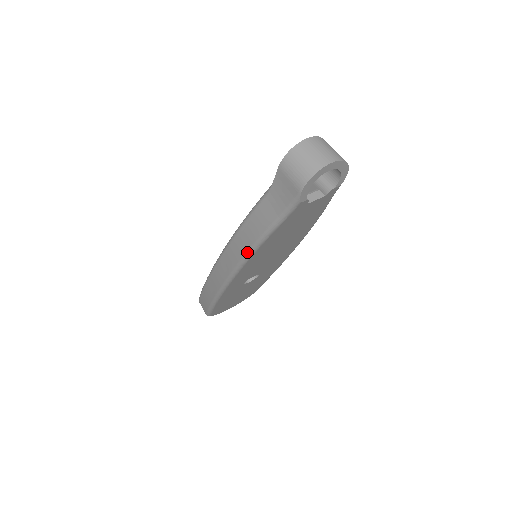
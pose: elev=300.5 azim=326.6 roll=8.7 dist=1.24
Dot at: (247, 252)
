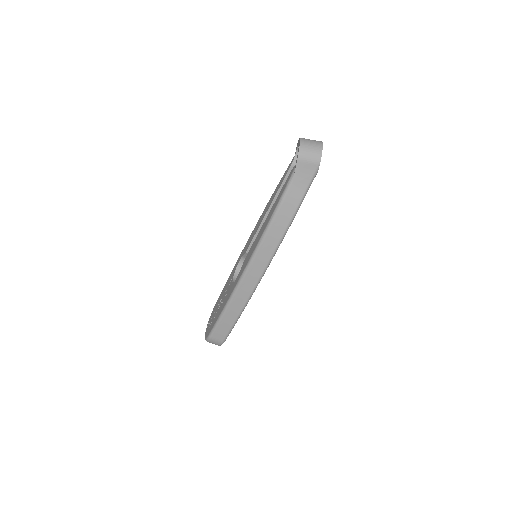
Dot at: (283, 234)
